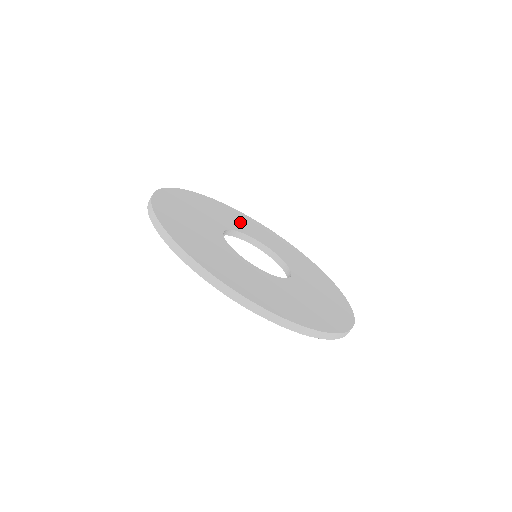
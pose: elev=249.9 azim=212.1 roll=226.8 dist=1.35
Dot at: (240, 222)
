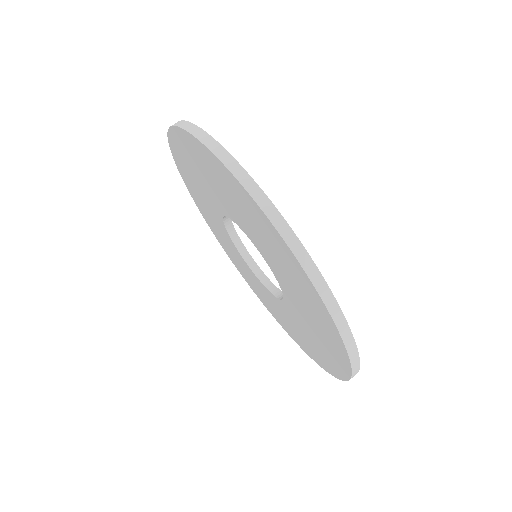
Dot at: occluded
